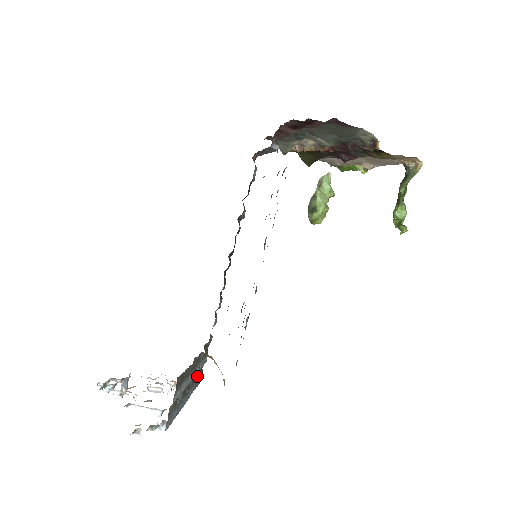
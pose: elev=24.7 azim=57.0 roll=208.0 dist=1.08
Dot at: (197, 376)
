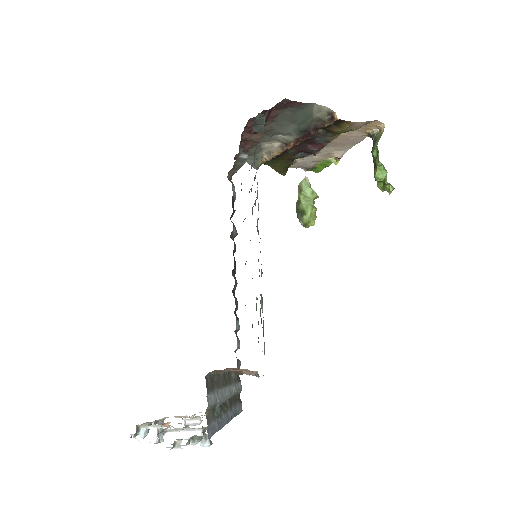
Dot at: (234, 401)
